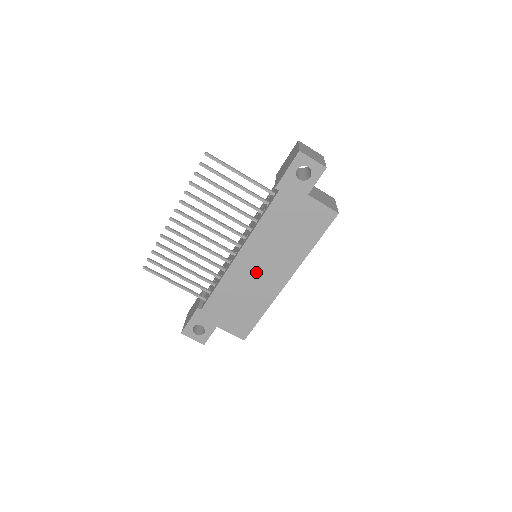
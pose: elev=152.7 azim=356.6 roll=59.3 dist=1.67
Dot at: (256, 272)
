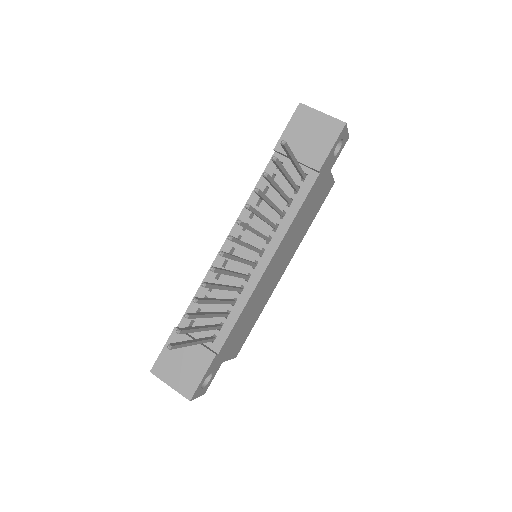
Dot at: (272, 275)
